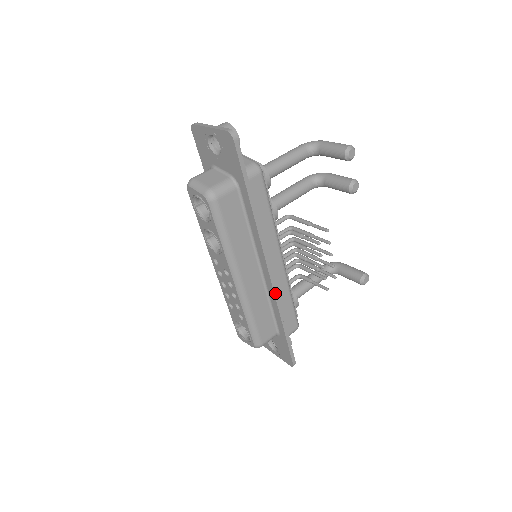
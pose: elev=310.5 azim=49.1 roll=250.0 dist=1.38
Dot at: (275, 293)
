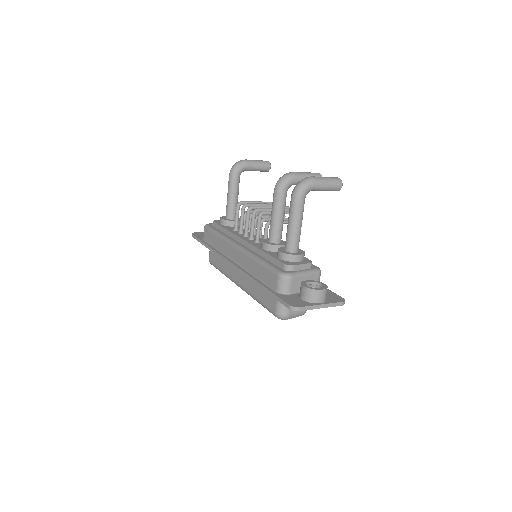
Dot at: occluded
